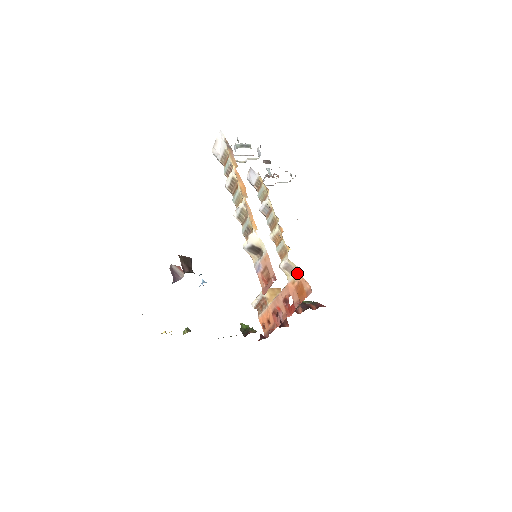
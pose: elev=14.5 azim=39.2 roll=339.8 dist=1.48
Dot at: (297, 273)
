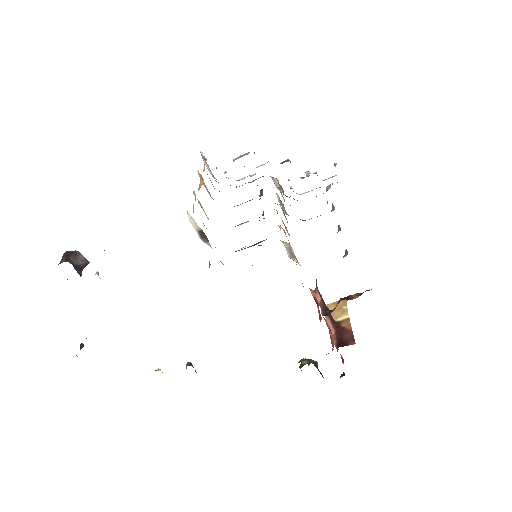
Dot at: (293, 252)
